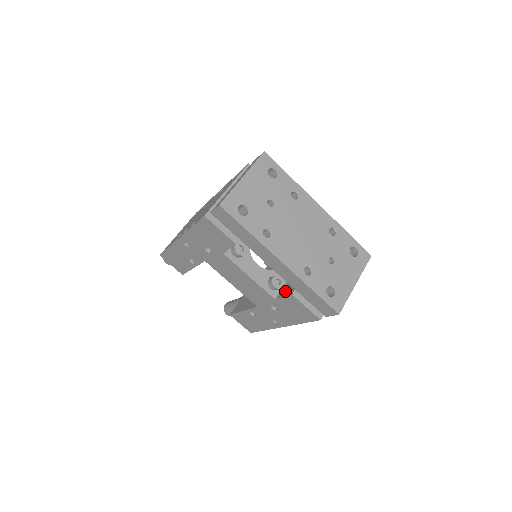
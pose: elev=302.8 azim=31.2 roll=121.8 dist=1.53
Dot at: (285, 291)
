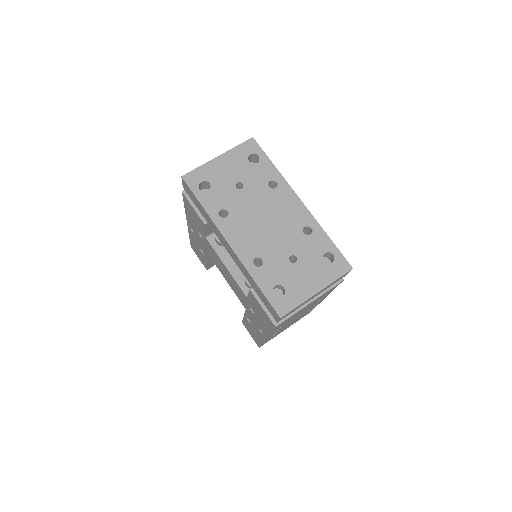
Dot at: occluded
